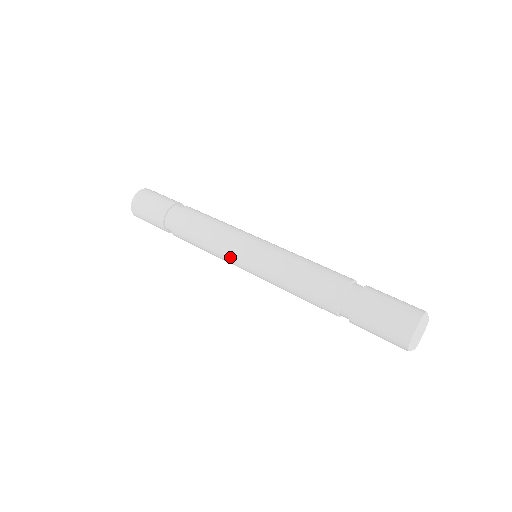
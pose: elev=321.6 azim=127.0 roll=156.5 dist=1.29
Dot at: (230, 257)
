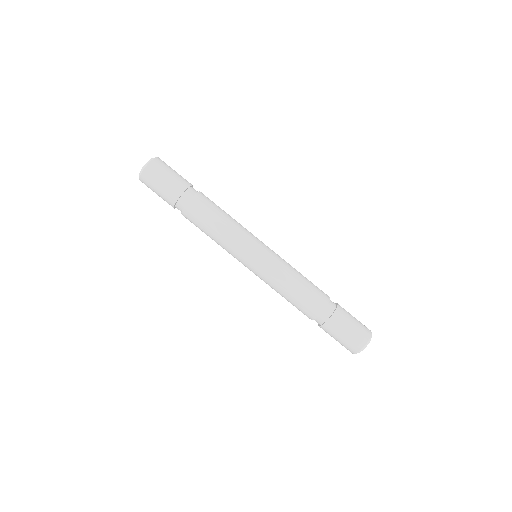
Dot at: (238, 253)
